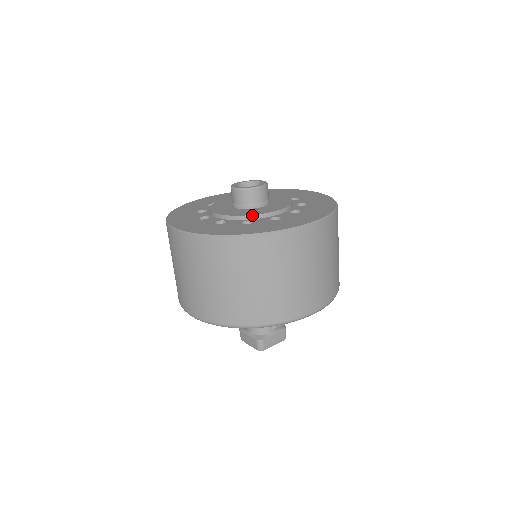
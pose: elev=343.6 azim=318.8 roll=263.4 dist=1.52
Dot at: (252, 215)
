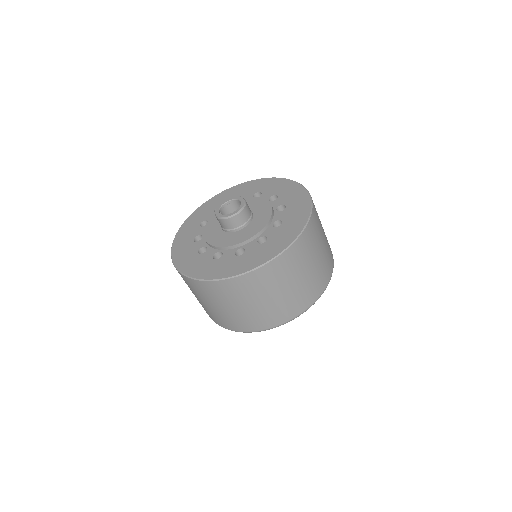
Dot at: (242, 242)
